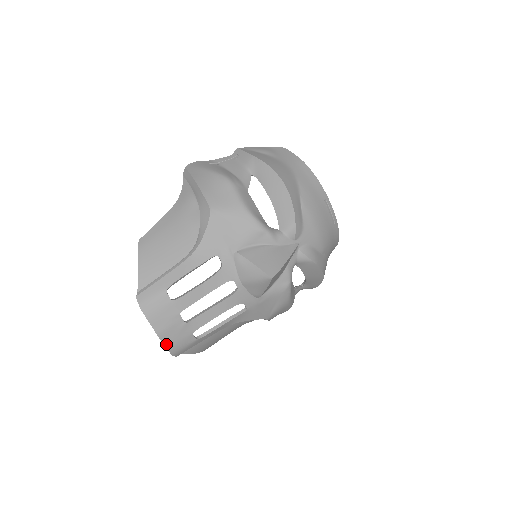
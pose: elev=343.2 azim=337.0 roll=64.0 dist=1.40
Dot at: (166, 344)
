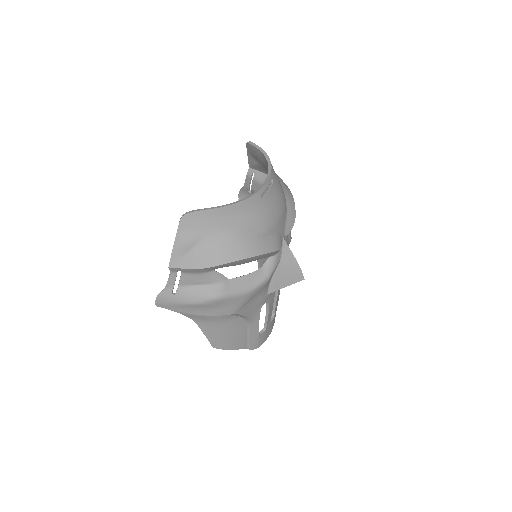
Dot at: occluded
